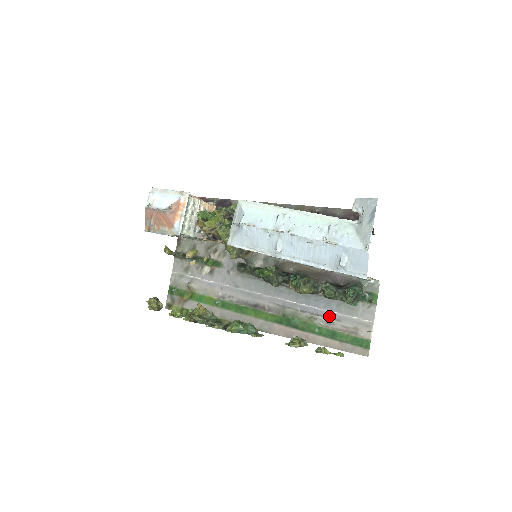
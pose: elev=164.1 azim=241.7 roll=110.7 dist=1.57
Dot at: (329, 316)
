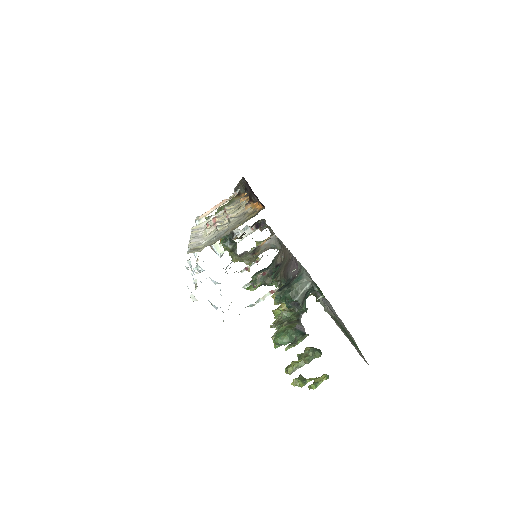
Dot at: occluded
